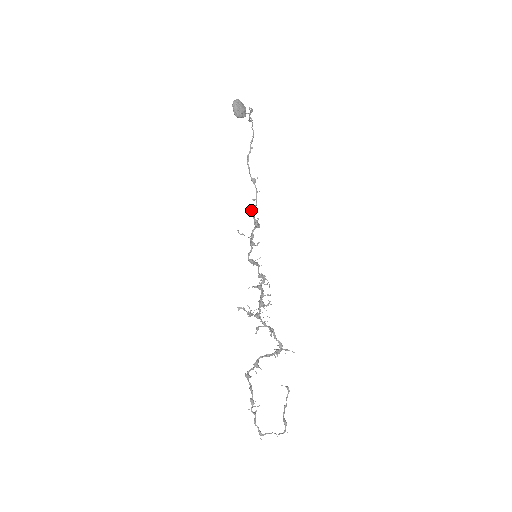
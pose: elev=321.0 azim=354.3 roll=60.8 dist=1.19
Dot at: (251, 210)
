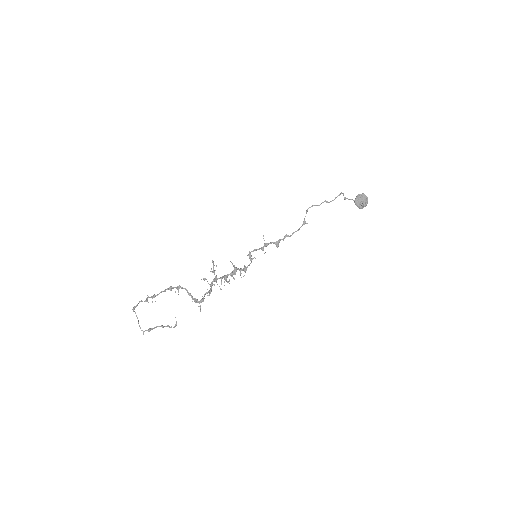
Dot at: (285, 235)
